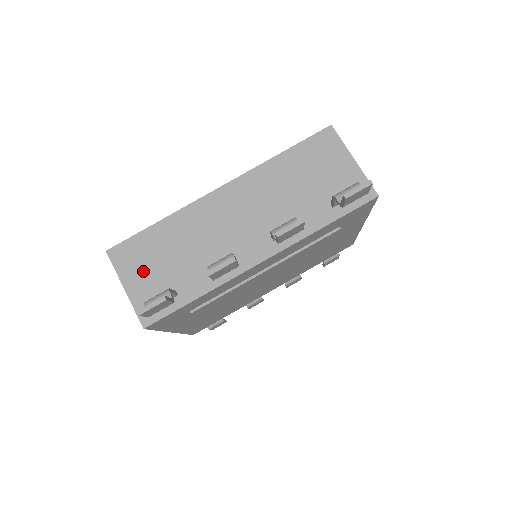
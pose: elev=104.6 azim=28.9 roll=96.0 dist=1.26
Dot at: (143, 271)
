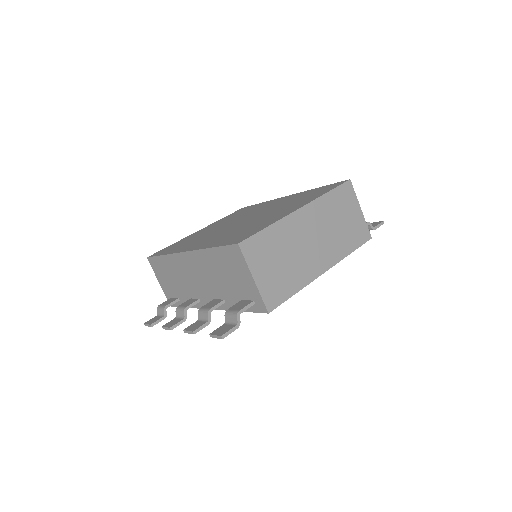
Dot at: (163, 278)
